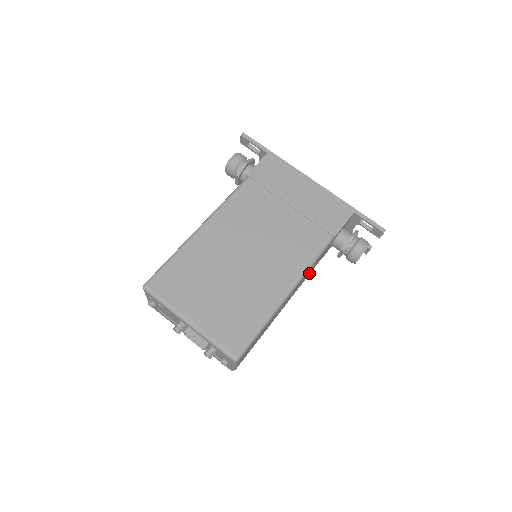
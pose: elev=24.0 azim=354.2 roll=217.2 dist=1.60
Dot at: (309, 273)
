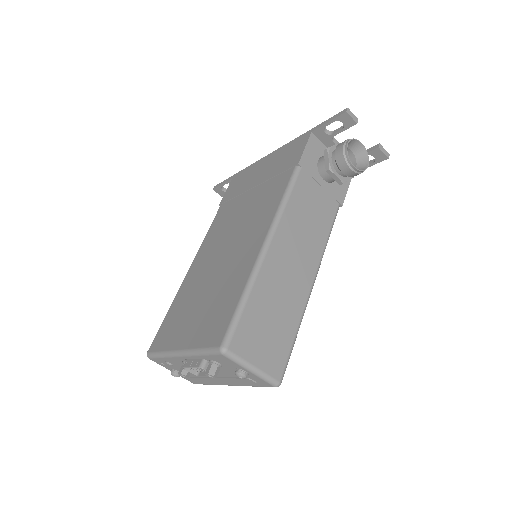
Dot at: (322, 225)
